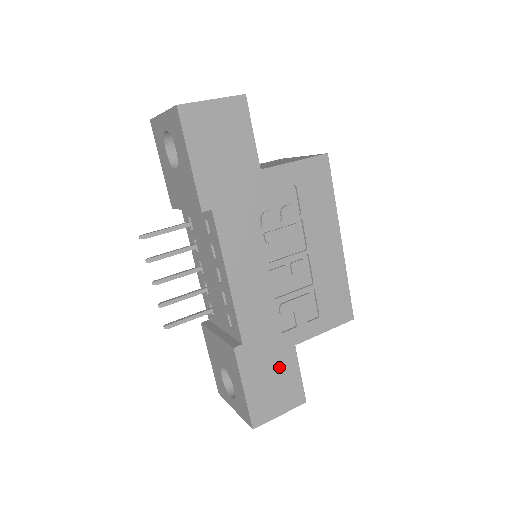
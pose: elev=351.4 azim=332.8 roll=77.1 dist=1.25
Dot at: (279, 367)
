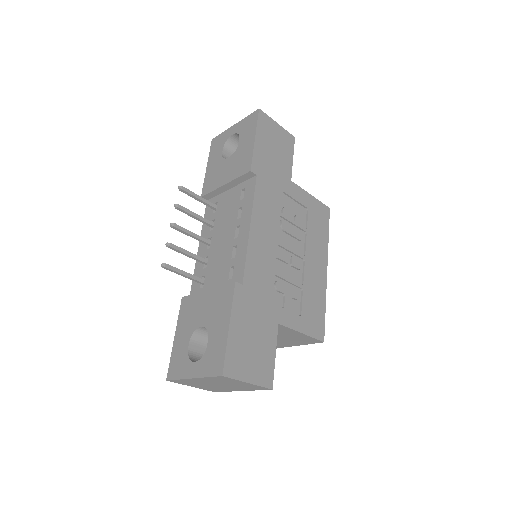
Dot at: (262, 332)
